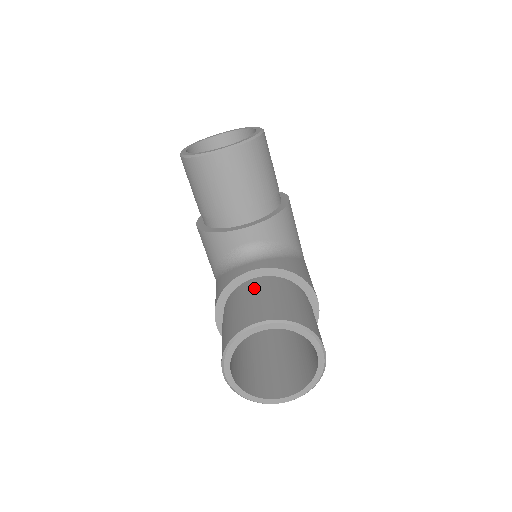
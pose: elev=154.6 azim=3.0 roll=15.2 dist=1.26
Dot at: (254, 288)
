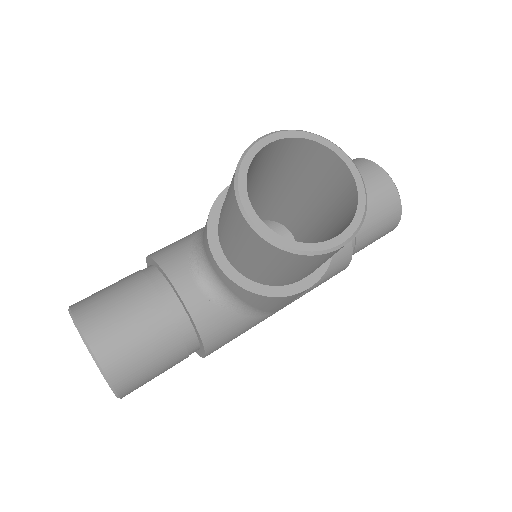
Dot at: (153, 306)
